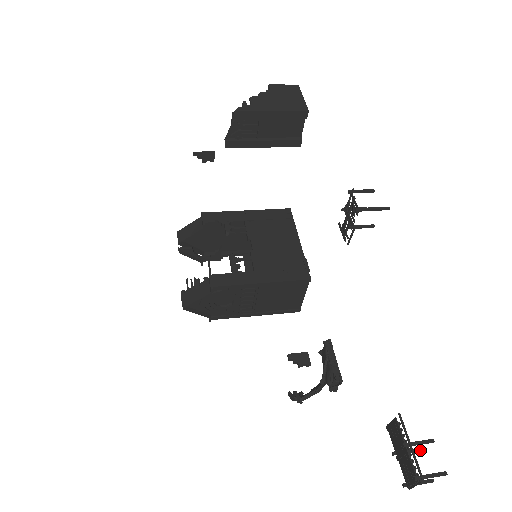
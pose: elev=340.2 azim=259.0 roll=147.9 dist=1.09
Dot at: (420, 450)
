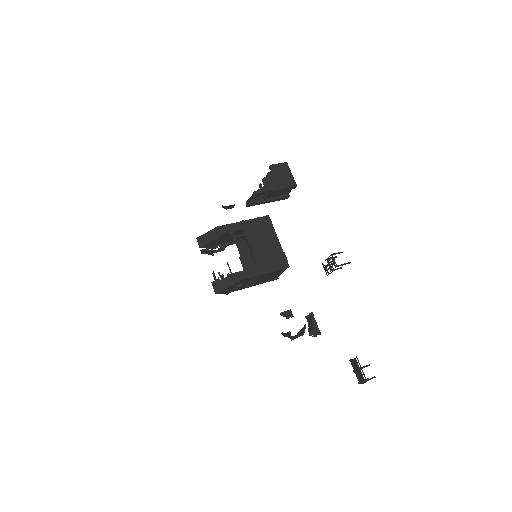
Dot at: occluded
